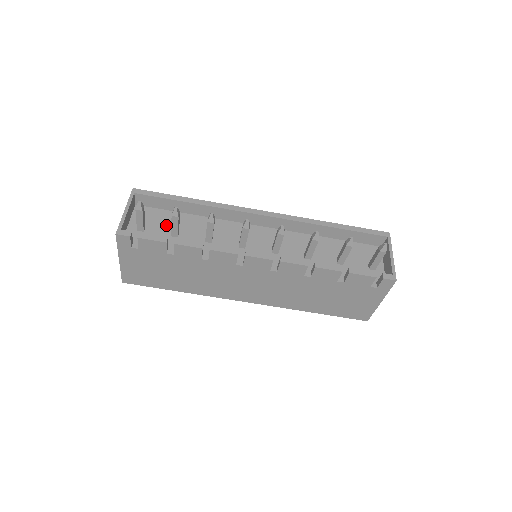
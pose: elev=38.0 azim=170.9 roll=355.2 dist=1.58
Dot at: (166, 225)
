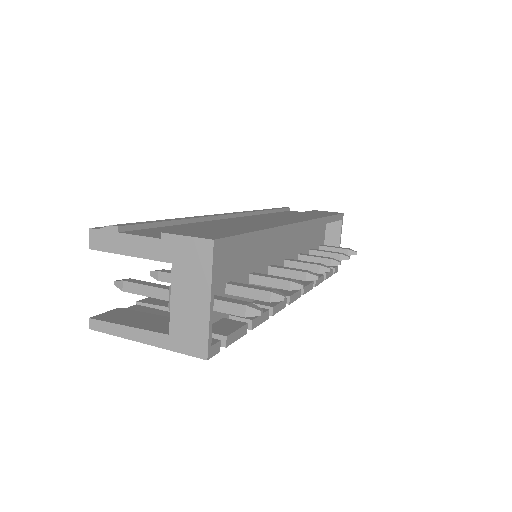
Dot at: (220, 275)
